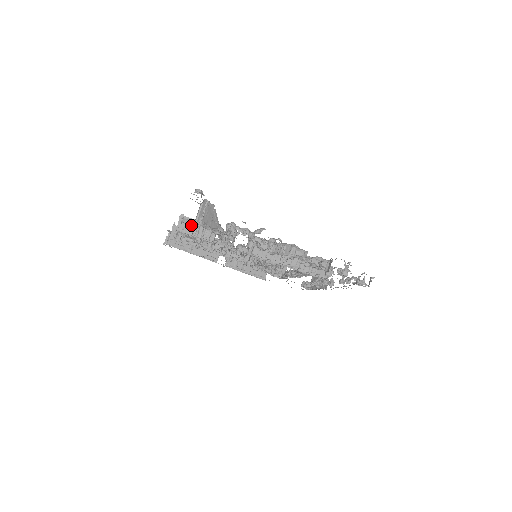
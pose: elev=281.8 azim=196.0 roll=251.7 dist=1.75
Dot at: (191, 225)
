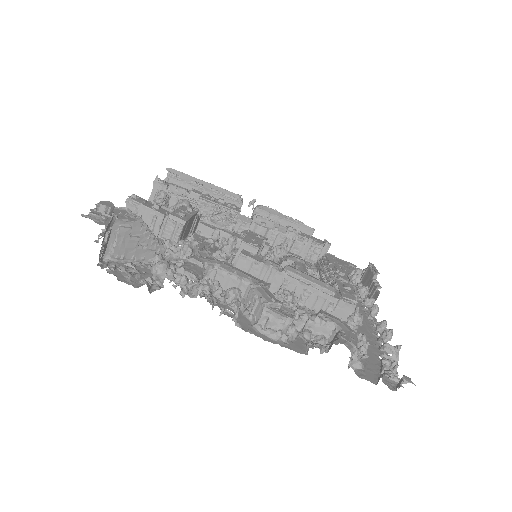
Dot at: (143, 216)
